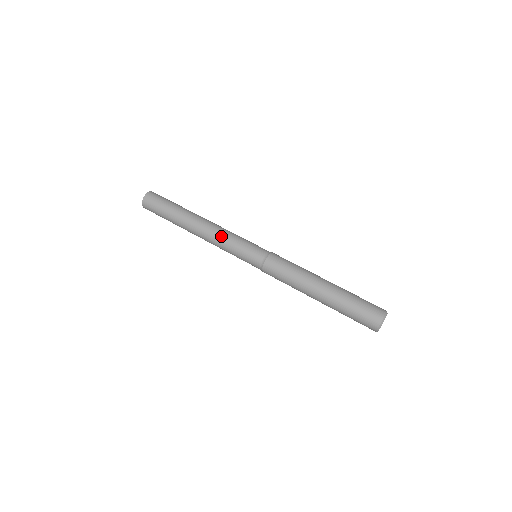
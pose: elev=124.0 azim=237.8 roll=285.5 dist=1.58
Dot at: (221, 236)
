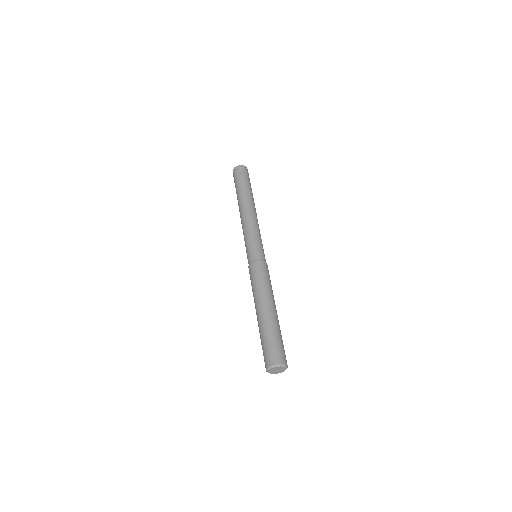
Dot at: (244, 227)
